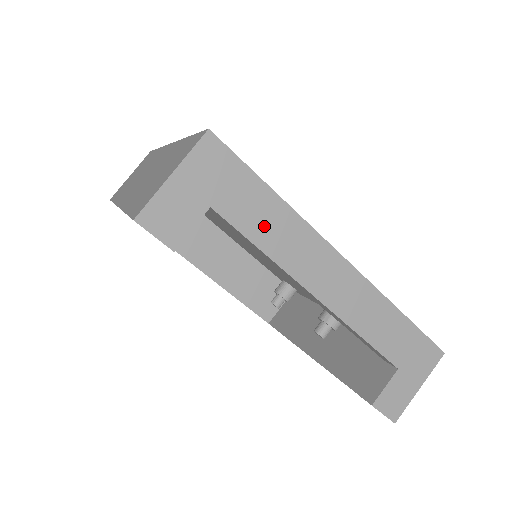
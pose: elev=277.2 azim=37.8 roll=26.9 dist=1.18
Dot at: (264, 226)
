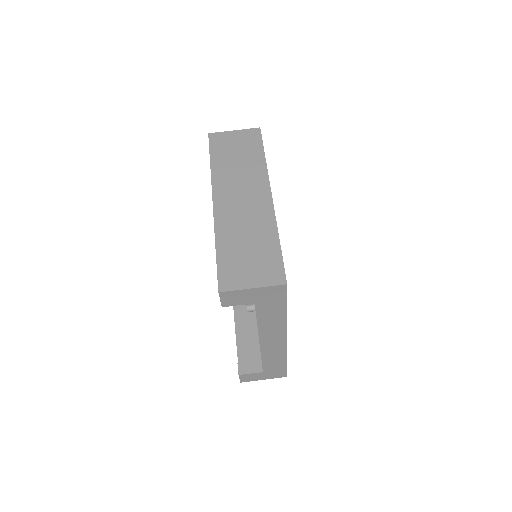
Dot at: (268, 317)
